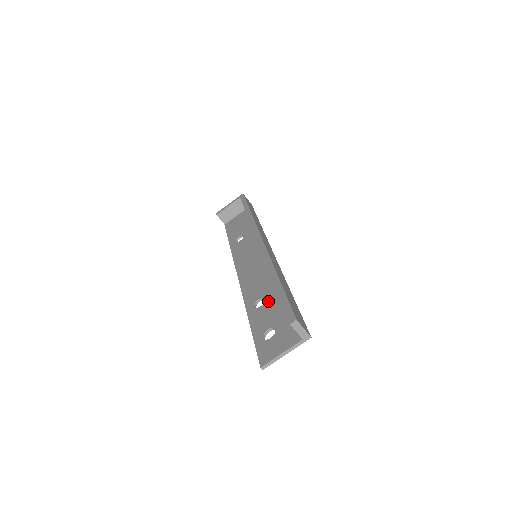
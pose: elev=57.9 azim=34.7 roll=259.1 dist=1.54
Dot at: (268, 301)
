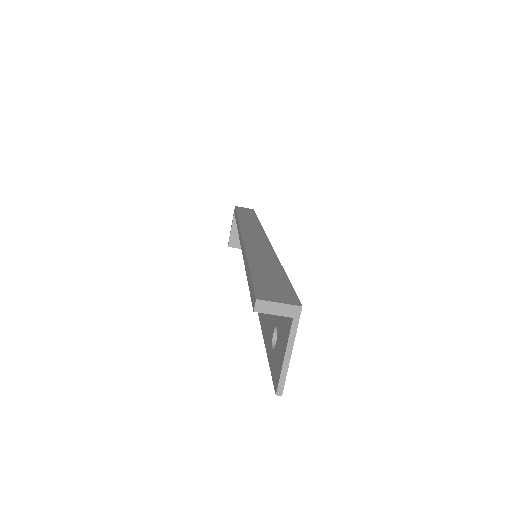
Dot at: occluded
